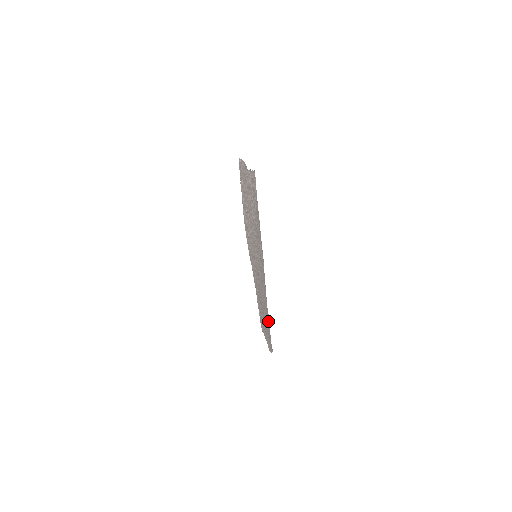
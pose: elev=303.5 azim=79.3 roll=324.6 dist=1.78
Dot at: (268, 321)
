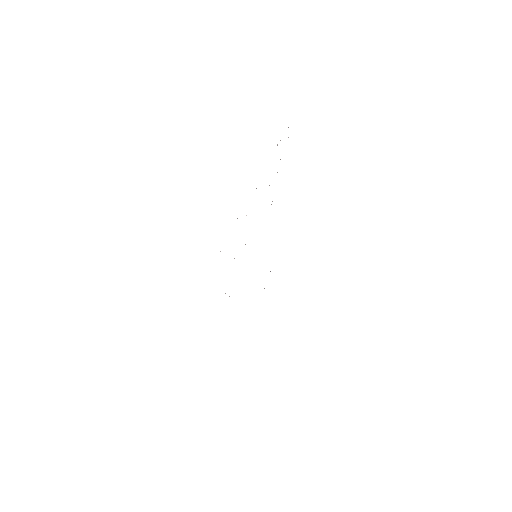
Dot at: occluded
